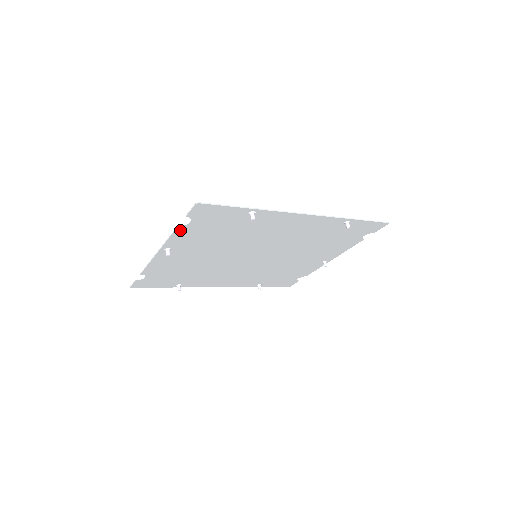
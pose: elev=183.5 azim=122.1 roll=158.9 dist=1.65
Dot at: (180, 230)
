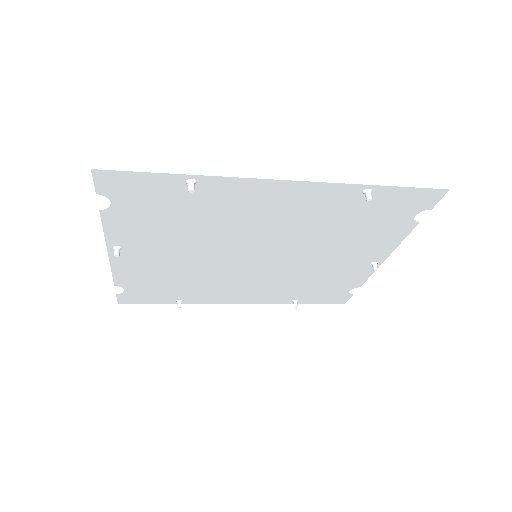
Dot at: (108, 217)
